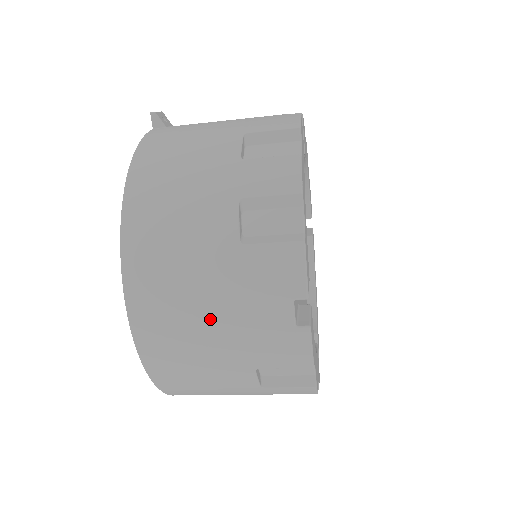
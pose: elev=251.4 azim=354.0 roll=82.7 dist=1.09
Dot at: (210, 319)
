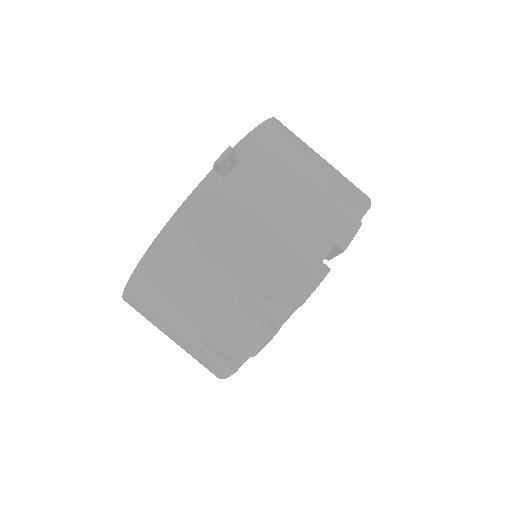
Dot at: (169, 337)
